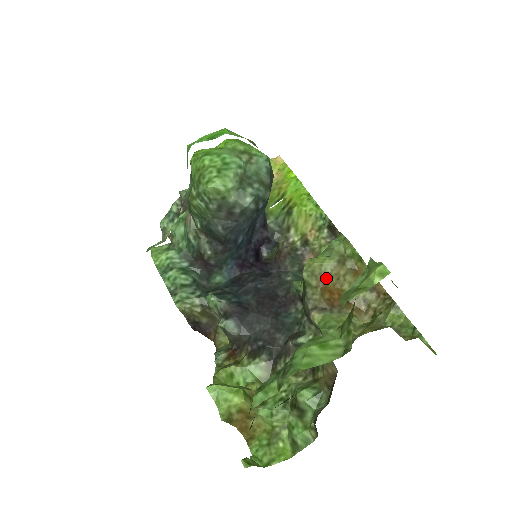
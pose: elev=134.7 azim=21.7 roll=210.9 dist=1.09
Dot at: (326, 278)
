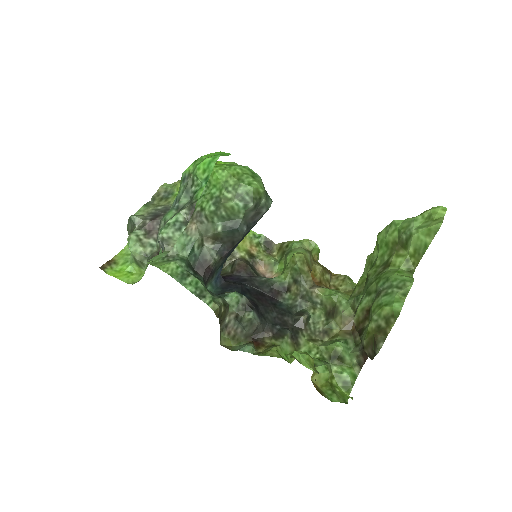
Dot at: (310, 265)
